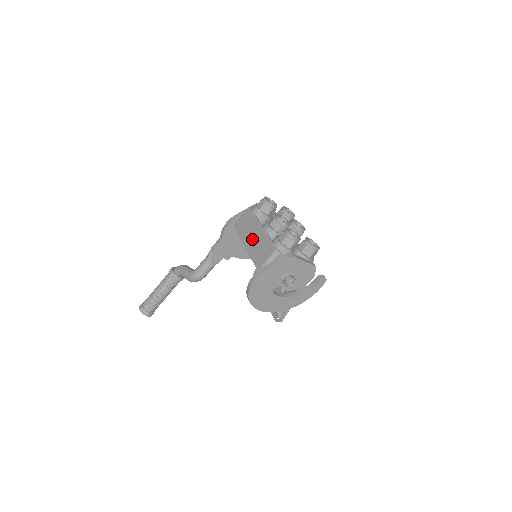
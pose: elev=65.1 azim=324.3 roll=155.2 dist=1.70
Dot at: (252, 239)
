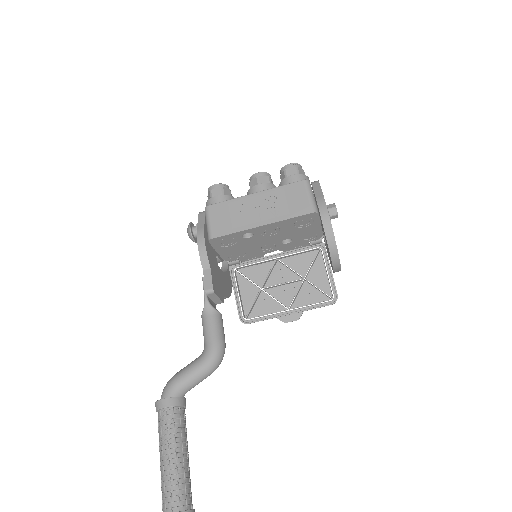
Dot at: (260, 210)
